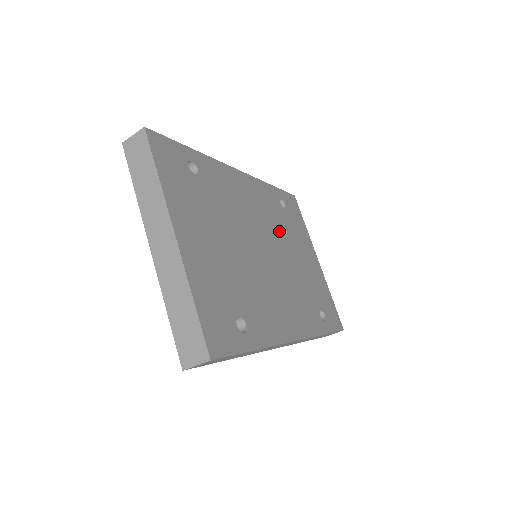
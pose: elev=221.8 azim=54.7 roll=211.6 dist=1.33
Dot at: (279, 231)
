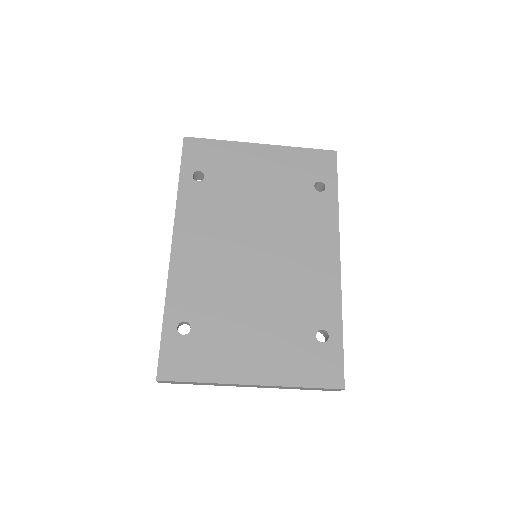
Dot at: (233, 210)
